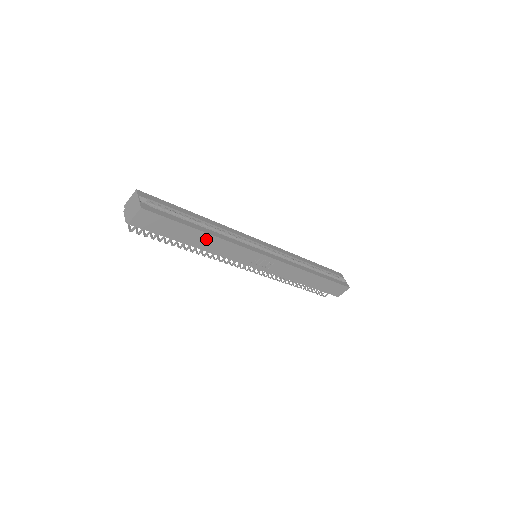
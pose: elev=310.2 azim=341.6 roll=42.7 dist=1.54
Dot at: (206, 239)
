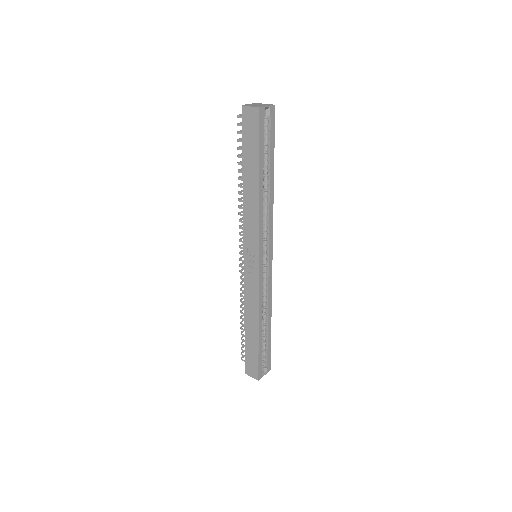
Dot at: (254, 188)
